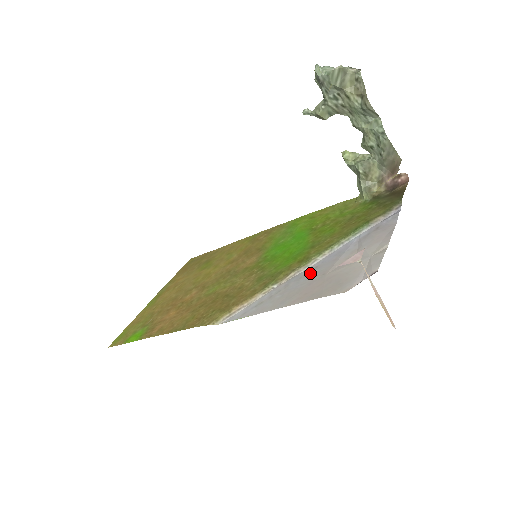
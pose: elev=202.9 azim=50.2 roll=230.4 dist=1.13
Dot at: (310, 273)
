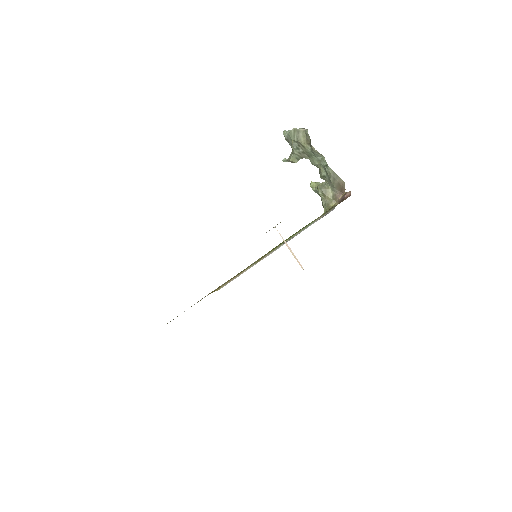
Dot at: occluded
